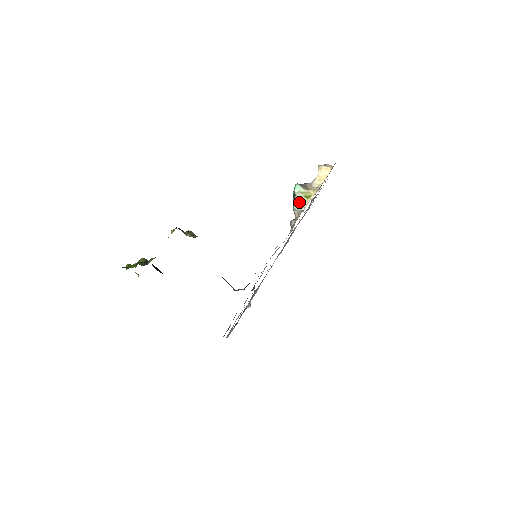
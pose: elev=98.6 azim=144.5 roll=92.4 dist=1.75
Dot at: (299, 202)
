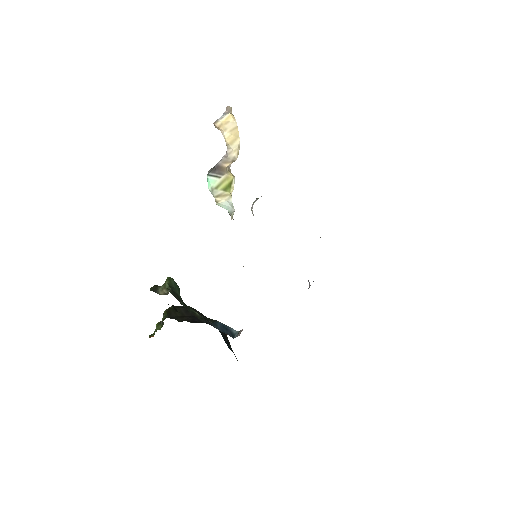
Dot at: (223, 202)
